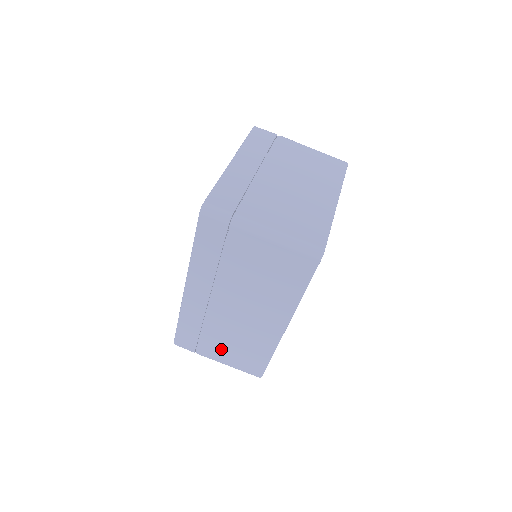
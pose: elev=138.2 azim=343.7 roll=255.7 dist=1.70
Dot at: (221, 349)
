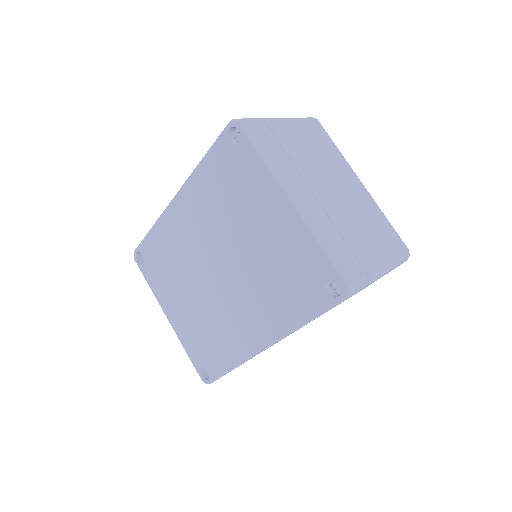
Dot at: occluded
